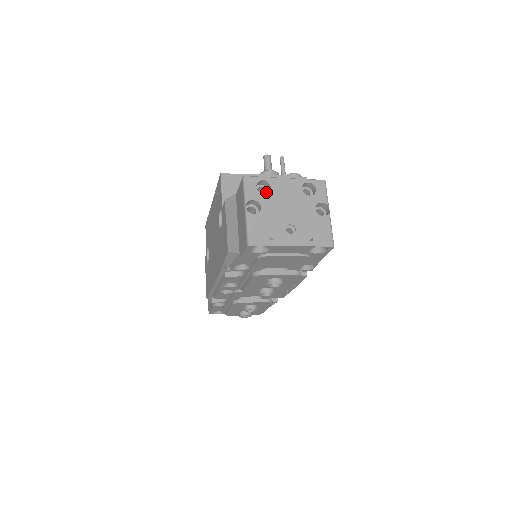
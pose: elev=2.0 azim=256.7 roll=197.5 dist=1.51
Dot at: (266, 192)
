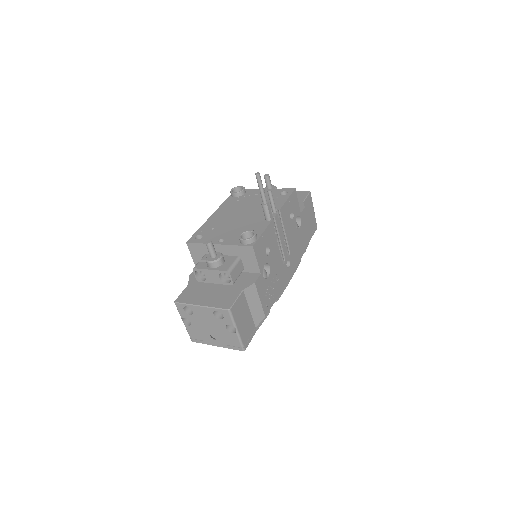
Dot at: occluded
